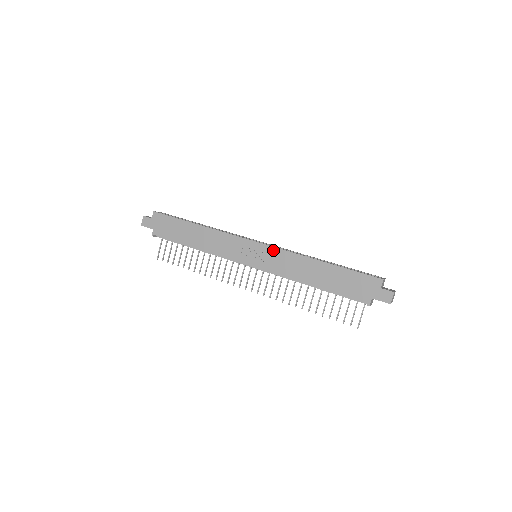
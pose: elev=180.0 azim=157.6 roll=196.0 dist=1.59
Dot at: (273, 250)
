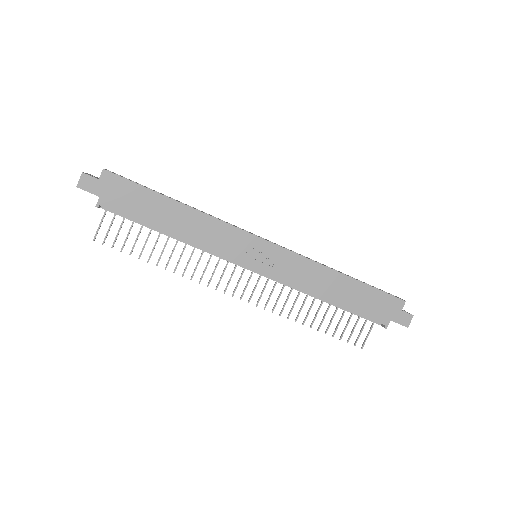
Dot at: (287, 254)
